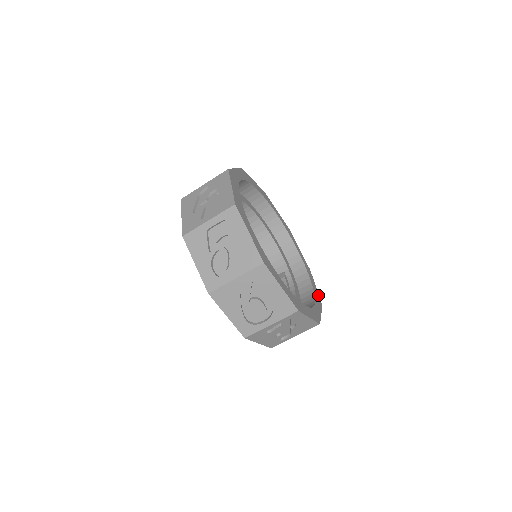
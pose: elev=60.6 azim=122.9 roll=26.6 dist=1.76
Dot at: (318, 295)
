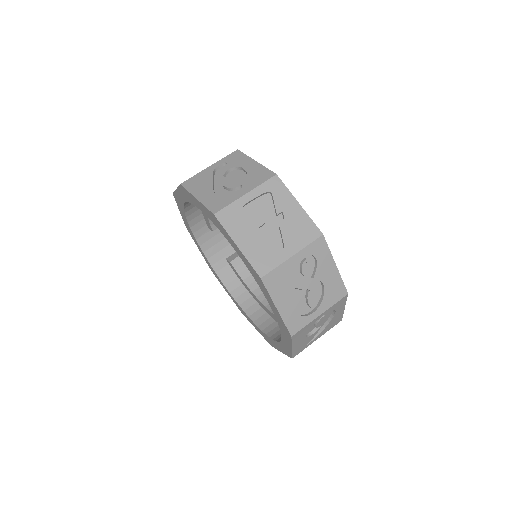
Dot at: occluded
